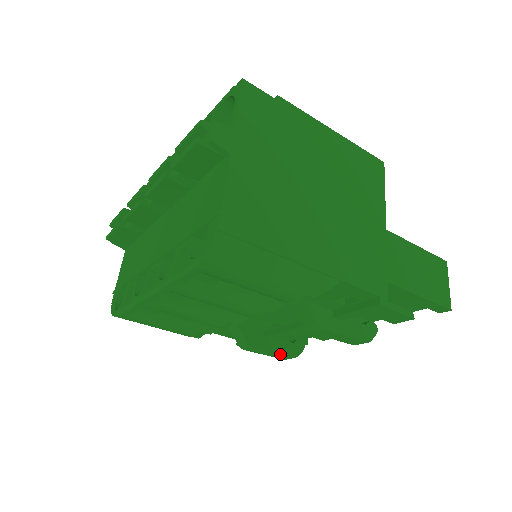
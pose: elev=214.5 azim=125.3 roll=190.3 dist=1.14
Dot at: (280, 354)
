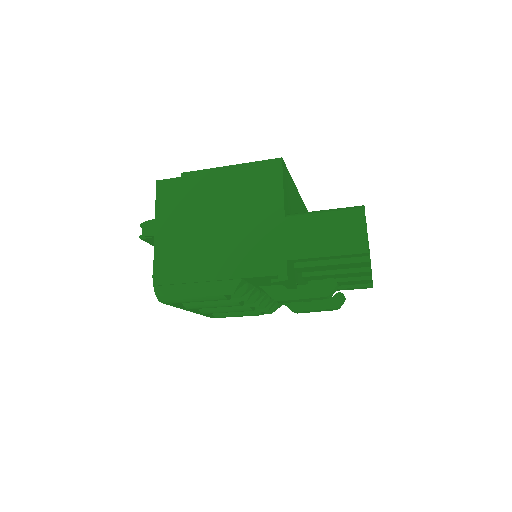
Dot at: (321, 310)
